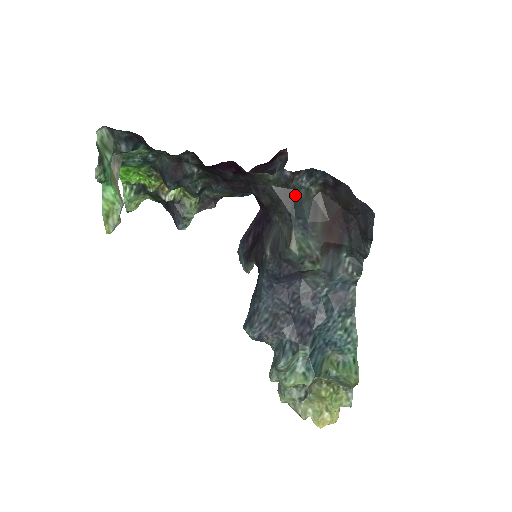
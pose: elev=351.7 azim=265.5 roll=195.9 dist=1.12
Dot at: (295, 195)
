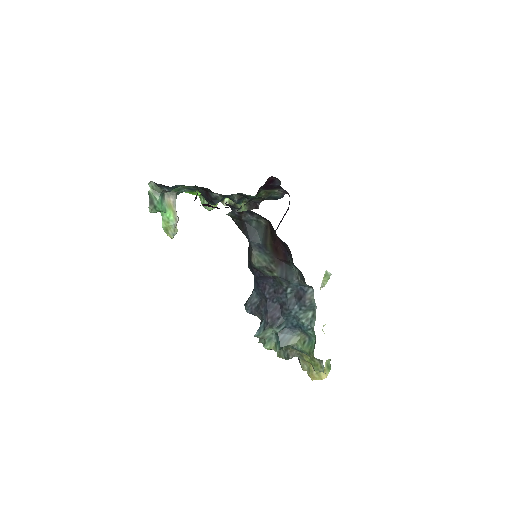
Dot at: (248, 225)
